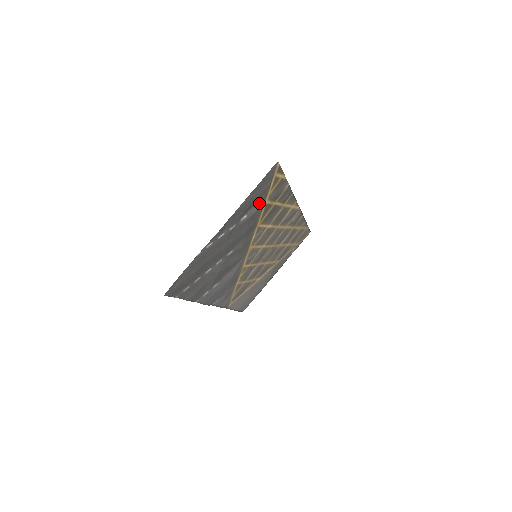
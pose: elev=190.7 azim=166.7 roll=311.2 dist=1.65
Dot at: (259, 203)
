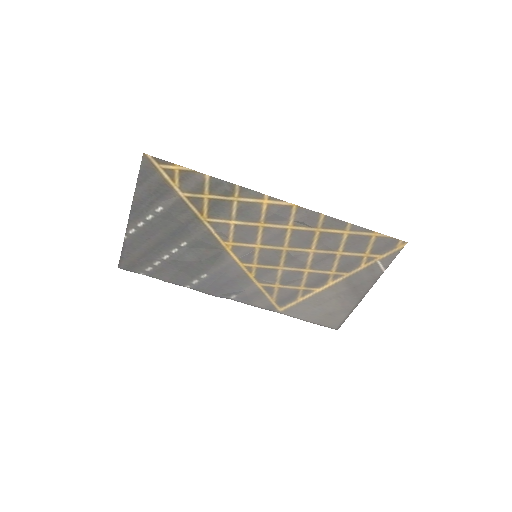
Dot at: (170, 195)
